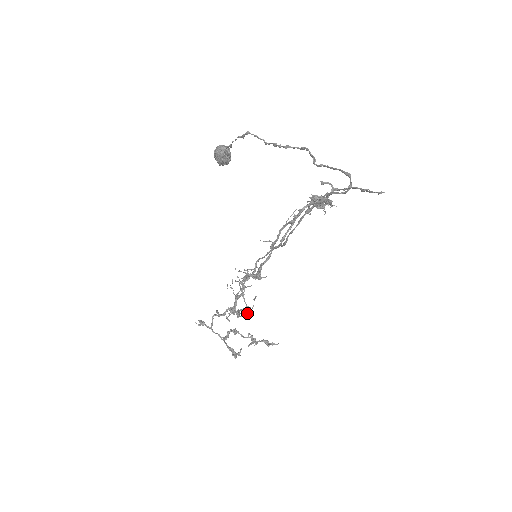
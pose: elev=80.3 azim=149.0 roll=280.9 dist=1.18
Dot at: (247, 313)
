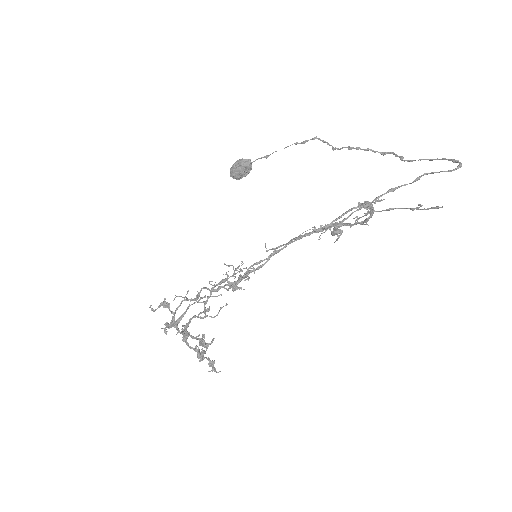
Dot at: occluded
